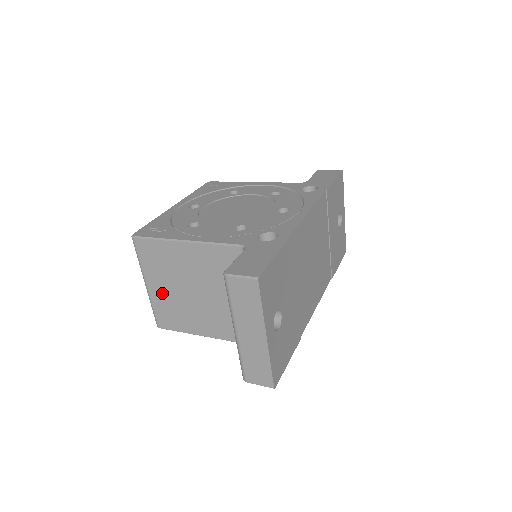
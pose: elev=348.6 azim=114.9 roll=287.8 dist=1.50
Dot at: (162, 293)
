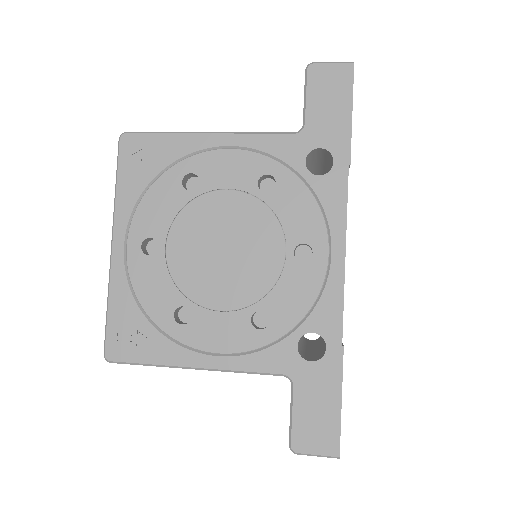
Dot at: occluded
